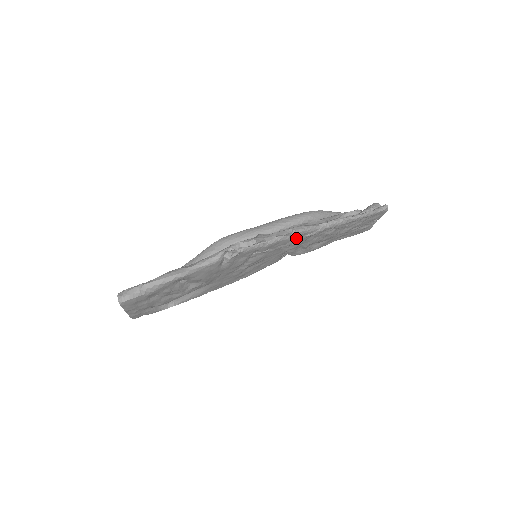
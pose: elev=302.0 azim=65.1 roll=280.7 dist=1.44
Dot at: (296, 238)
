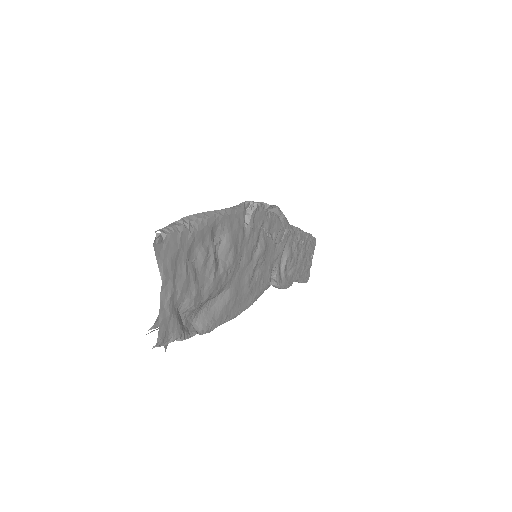
Dot at: (283, 227)
